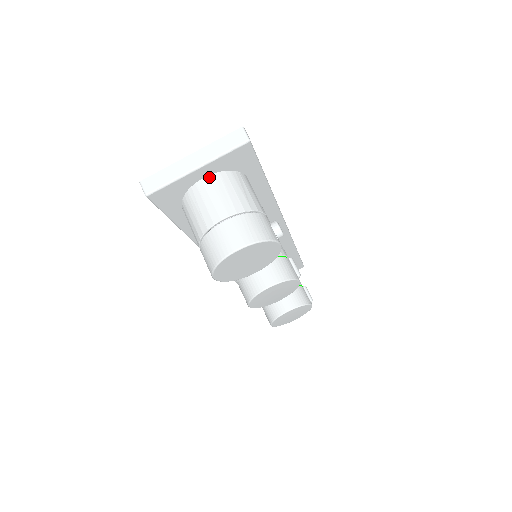
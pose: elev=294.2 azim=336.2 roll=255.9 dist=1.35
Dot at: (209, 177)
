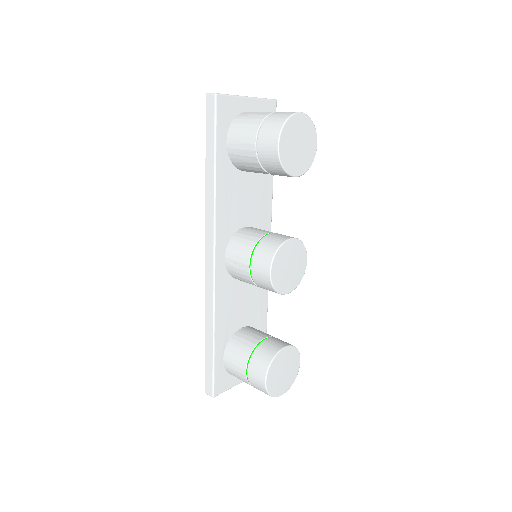
Dot at: occluded
